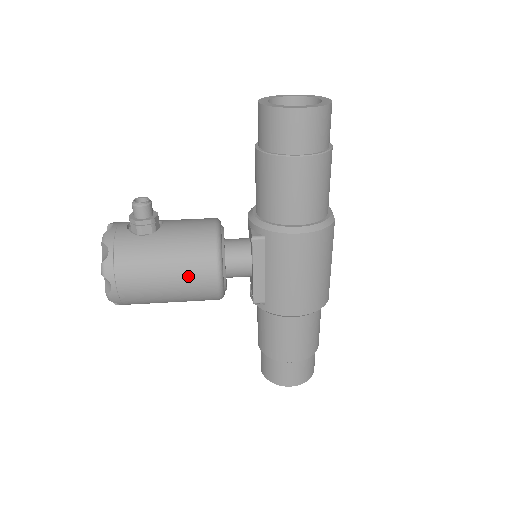
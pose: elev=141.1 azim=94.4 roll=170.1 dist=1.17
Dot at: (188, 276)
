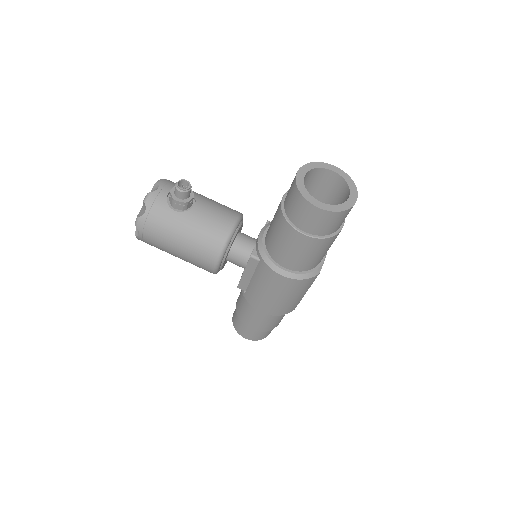
Dot at: (194, 255)
